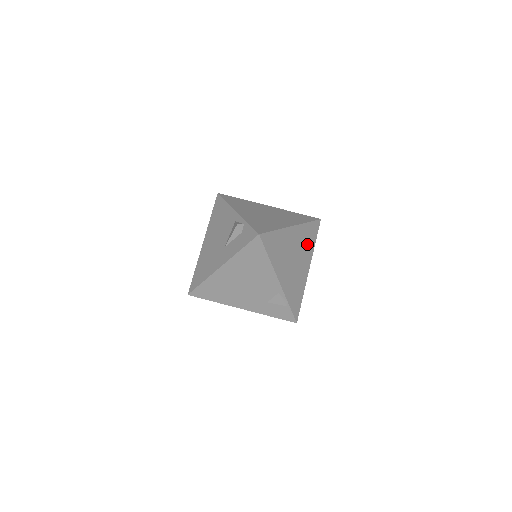
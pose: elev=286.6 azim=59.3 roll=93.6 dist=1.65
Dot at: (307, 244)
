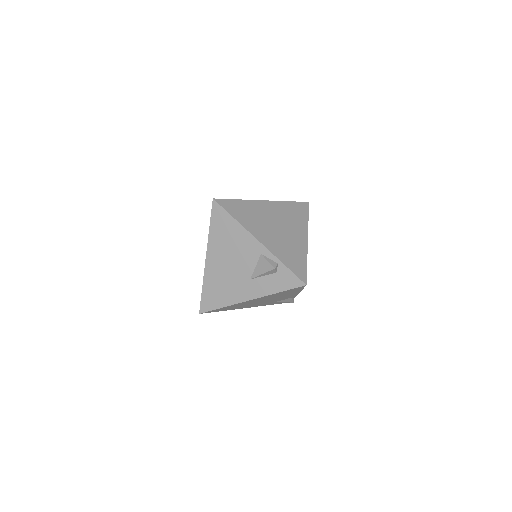
Dot at: occluded
